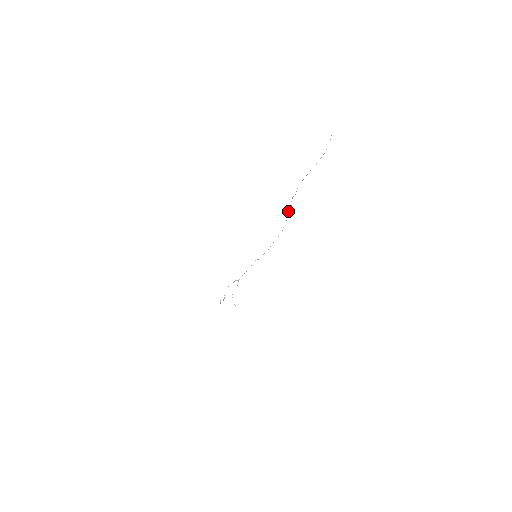
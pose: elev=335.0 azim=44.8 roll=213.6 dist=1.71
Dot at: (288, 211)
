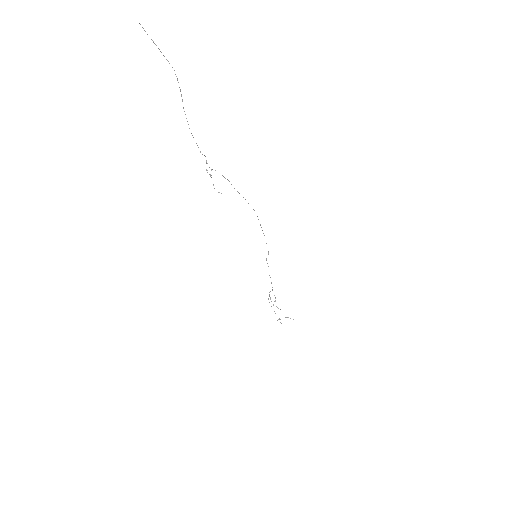
Dot at: occluded
